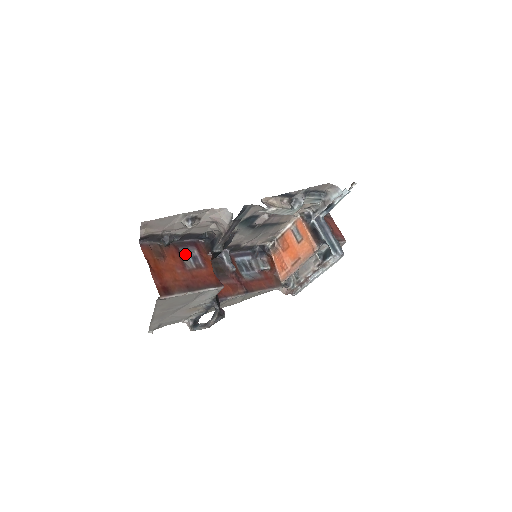
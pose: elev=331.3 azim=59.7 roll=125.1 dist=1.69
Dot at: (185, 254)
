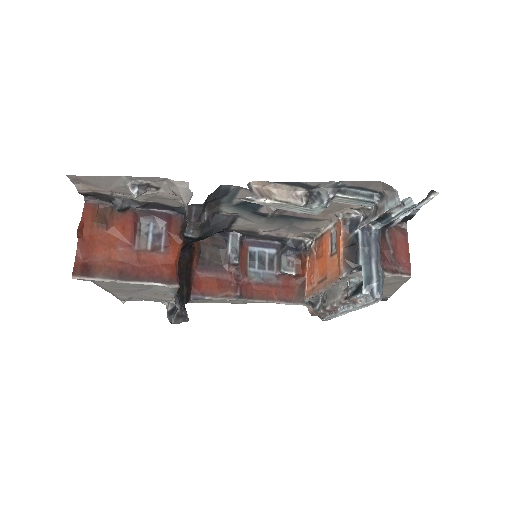
Dot at: (146, 228)
